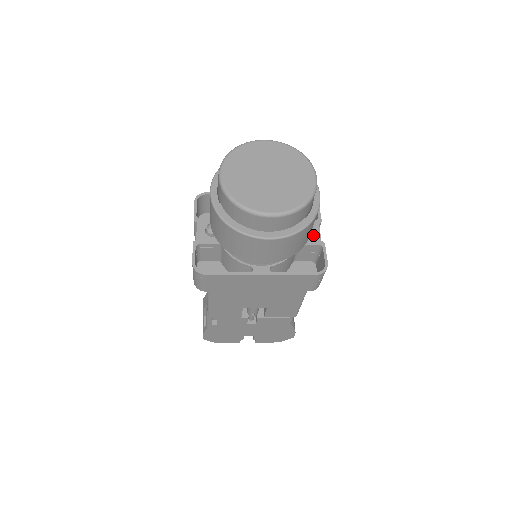
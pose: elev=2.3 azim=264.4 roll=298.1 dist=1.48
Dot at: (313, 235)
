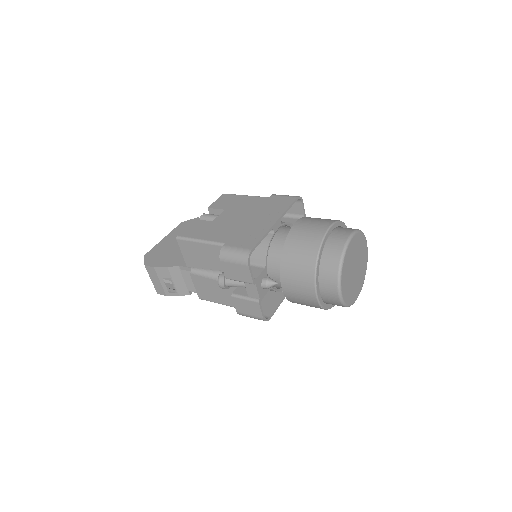
Dot at: occluded
